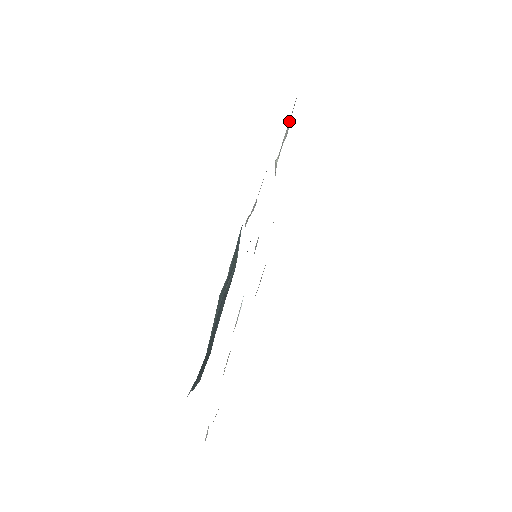
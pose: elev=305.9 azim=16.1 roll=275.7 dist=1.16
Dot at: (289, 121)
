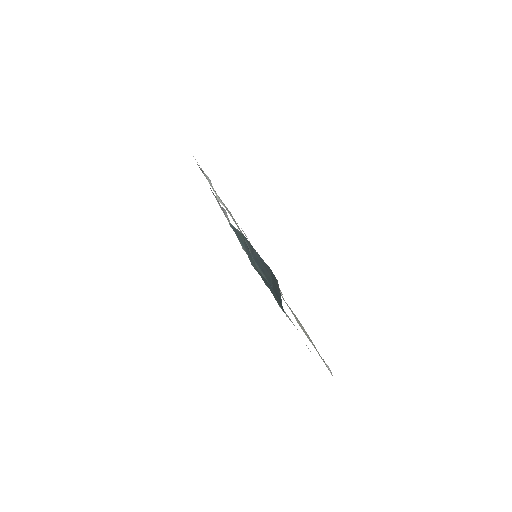
Dot at: occluded
